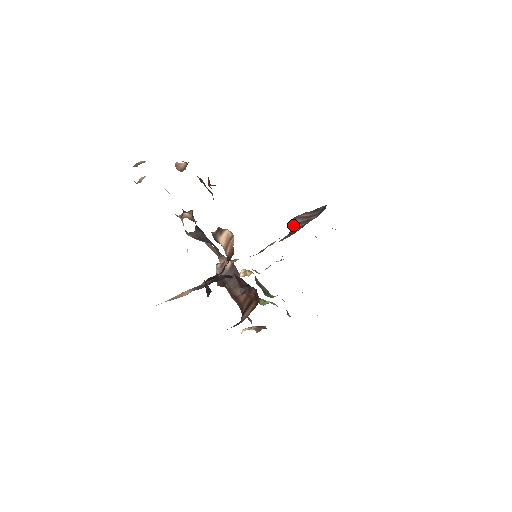
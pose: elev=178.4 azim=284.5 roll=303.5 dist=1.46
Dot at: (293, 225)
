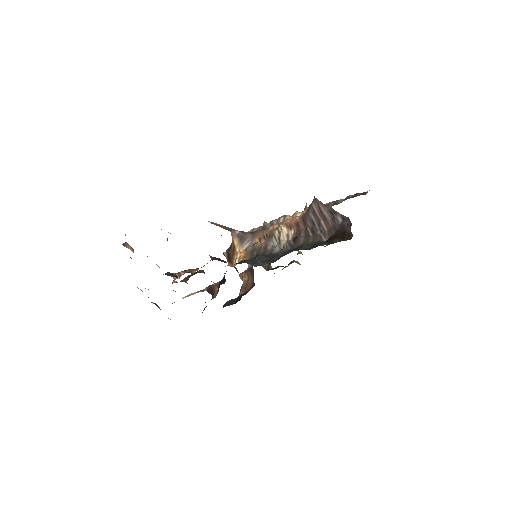
Dot at: (310, 209)
